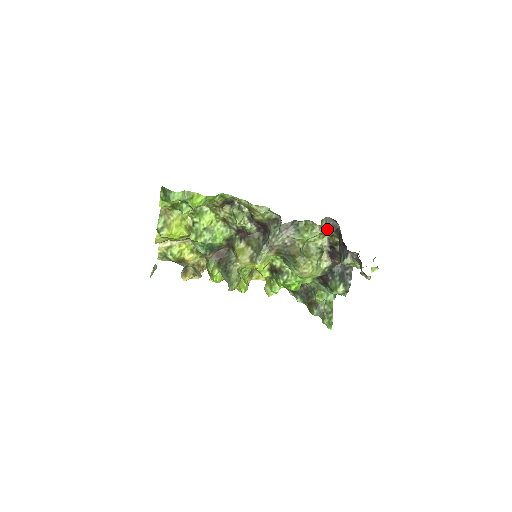
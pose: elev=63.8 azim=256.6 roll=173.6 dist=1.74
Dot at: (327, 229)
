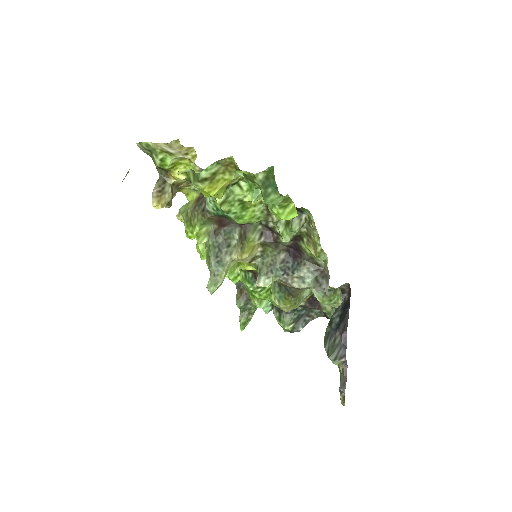
Dot at: occluded
